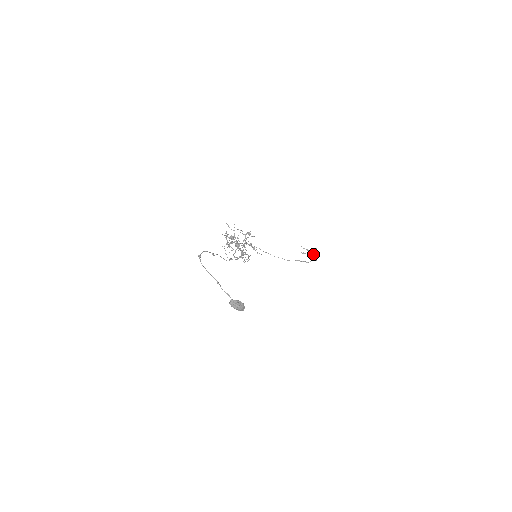
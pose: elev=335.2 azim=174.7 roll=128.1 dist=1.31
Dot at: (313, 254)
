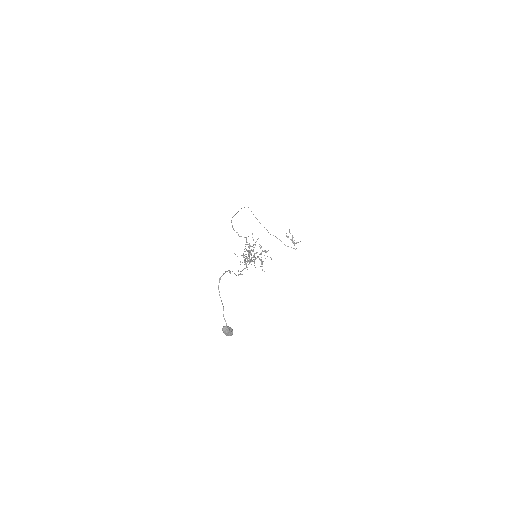
Dot at: (295, 243)
